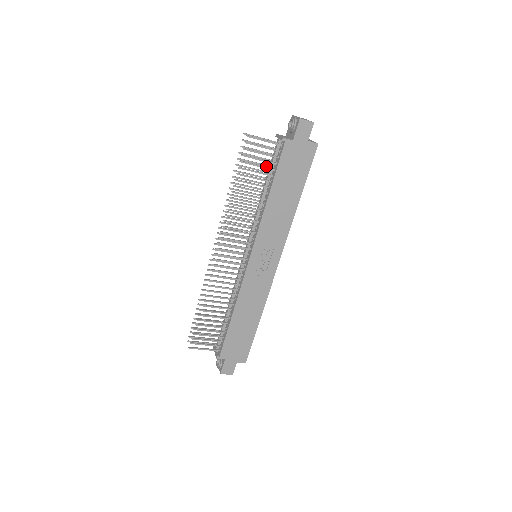
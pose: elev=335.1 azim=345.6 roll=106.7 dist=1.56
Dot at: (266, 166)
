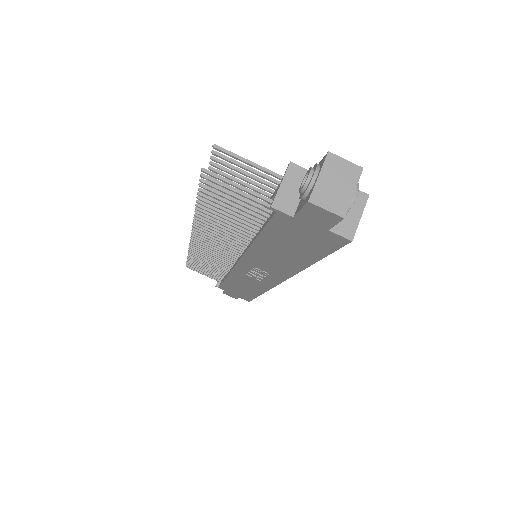
Dot at: (265, 195)
